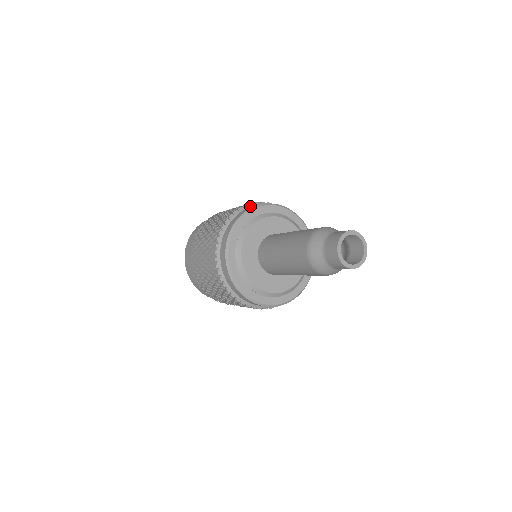
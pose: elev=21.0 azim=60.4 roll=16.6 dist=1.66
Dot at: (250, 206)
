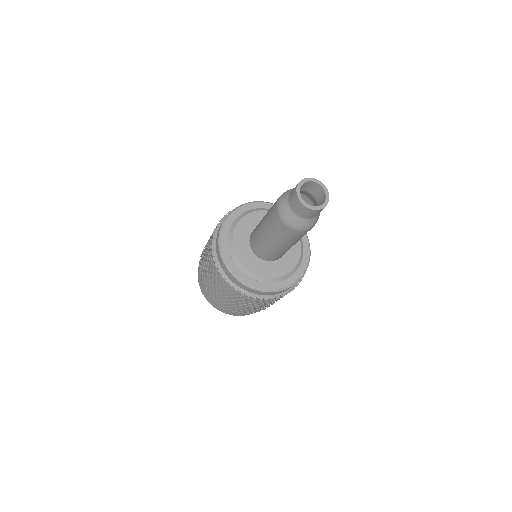
Dot at: occluded
